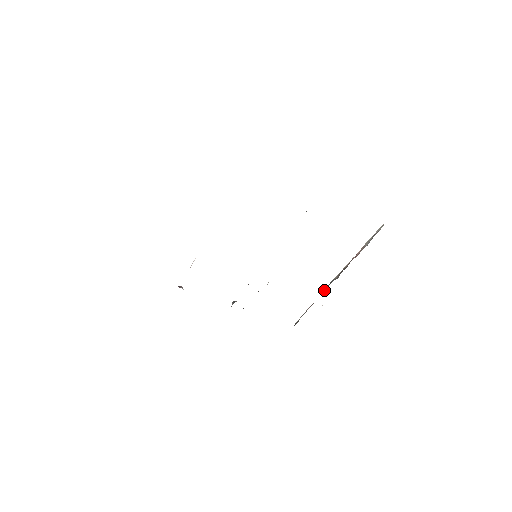
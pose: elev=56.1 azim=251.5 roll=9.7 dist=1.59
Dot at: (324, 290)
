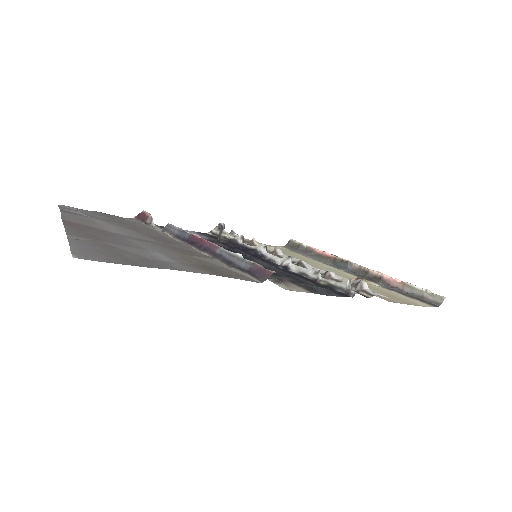
Dot at: (335, 260)
